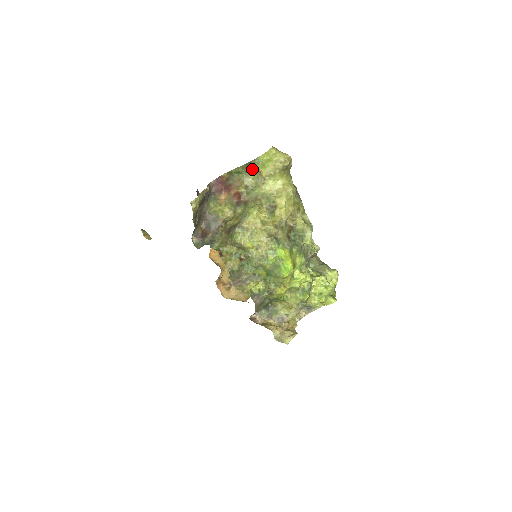
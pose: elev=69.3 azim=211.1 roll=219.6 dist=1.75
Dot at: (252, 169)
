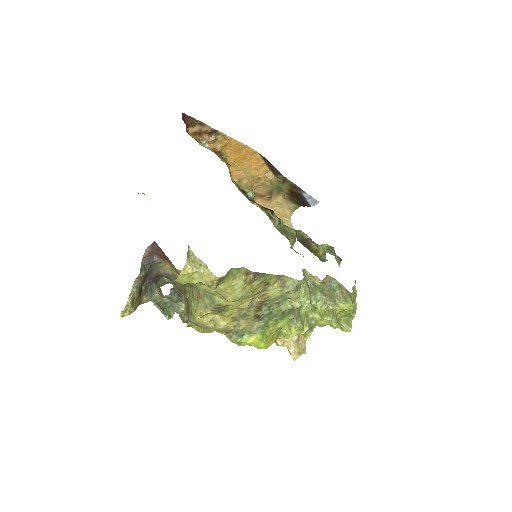
Dot at: occluded
